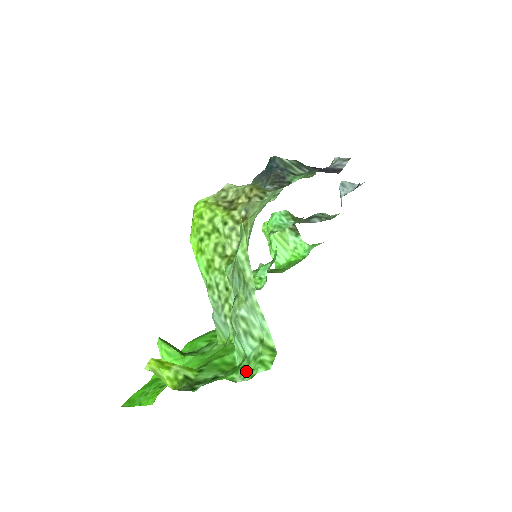
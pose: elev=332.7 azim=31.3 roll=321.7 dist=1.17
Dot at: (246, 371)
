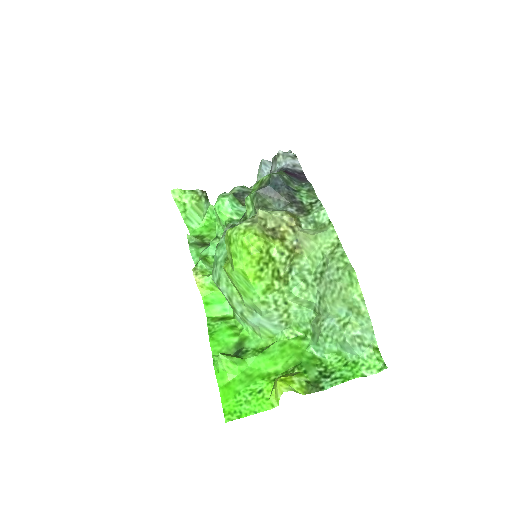
Dot at: (370, 367)
